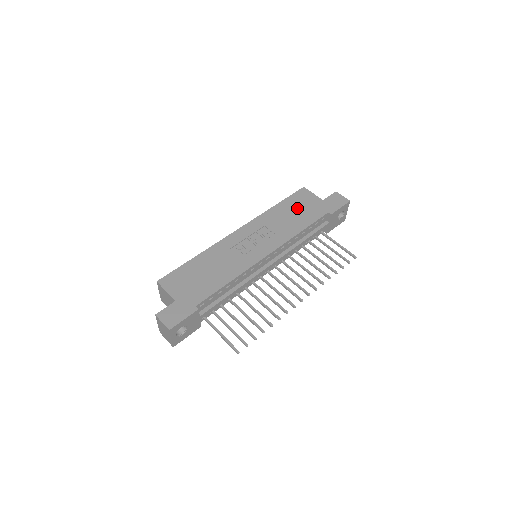
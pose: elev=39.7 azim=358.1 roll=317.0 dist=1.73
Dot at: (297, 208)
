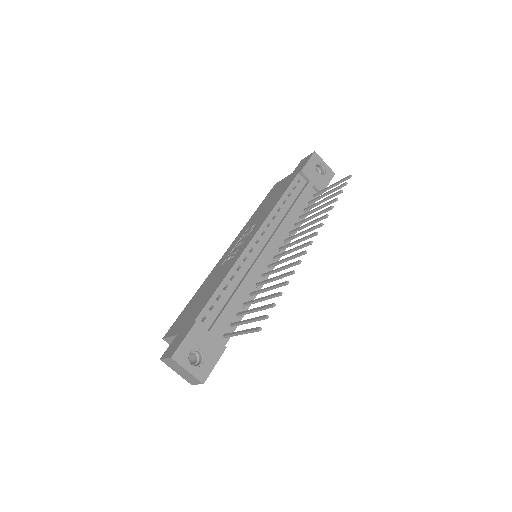
Dot at: (272, 196)
